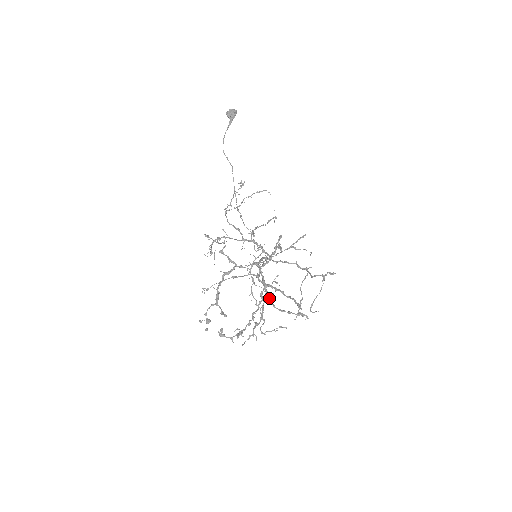
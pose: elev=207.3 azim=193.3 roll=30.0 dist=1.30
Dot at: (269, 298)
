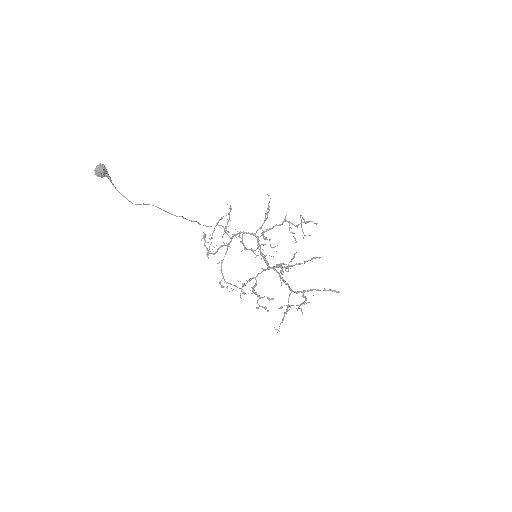
Dot at: occluded
